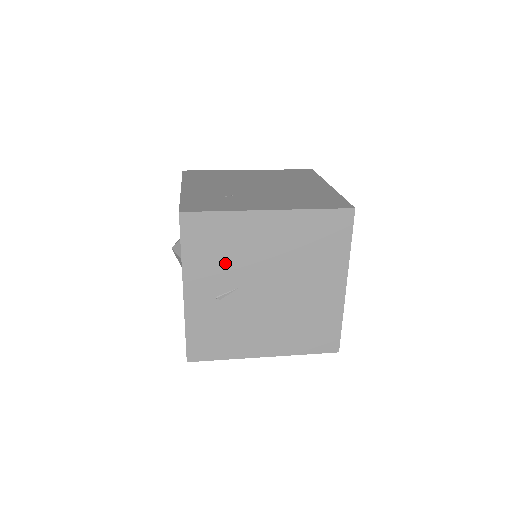
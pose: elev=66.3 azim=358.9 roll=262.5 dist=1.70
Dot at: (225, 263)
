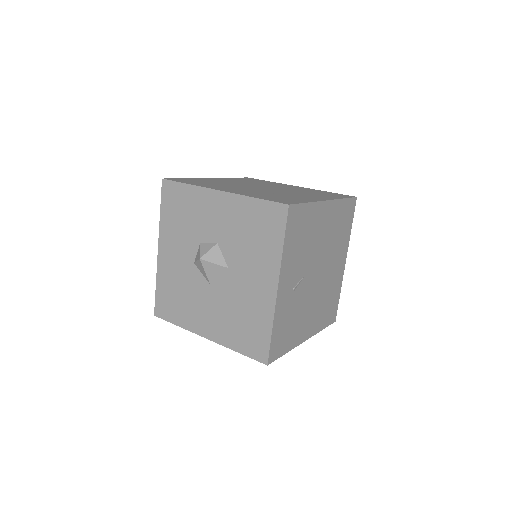
Dot at: (302, 253)
